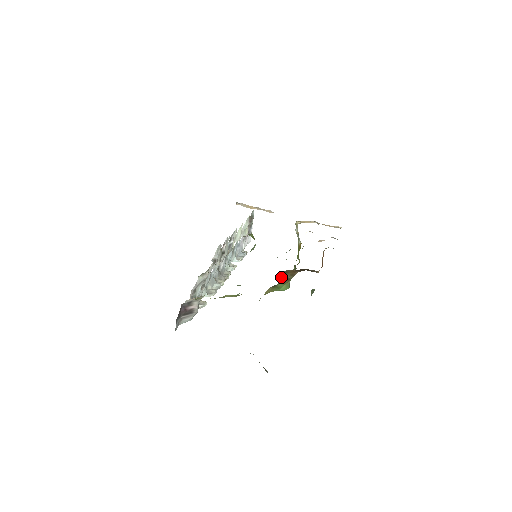
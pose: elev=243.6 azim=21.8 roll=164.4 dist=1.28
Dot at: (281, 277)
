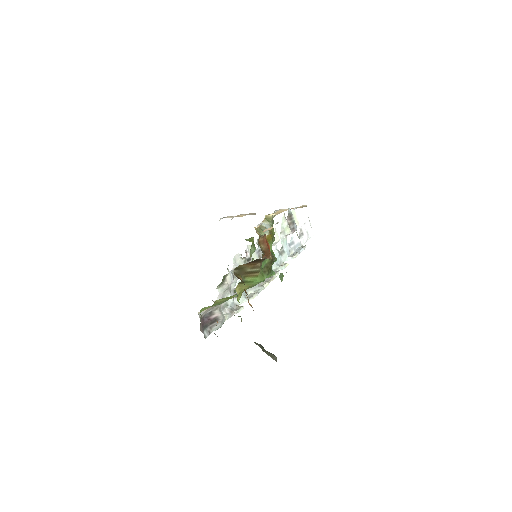
Dot at: (240, 273)
